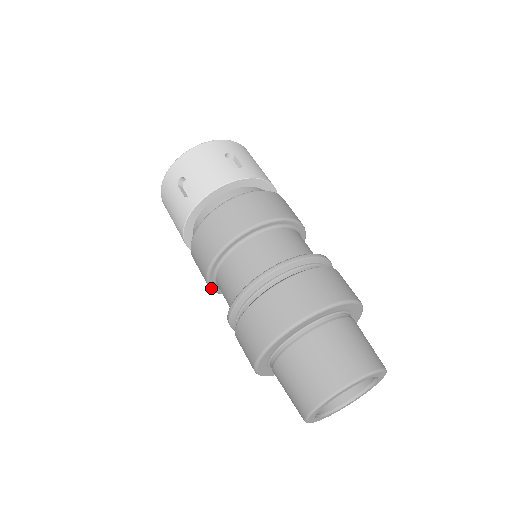
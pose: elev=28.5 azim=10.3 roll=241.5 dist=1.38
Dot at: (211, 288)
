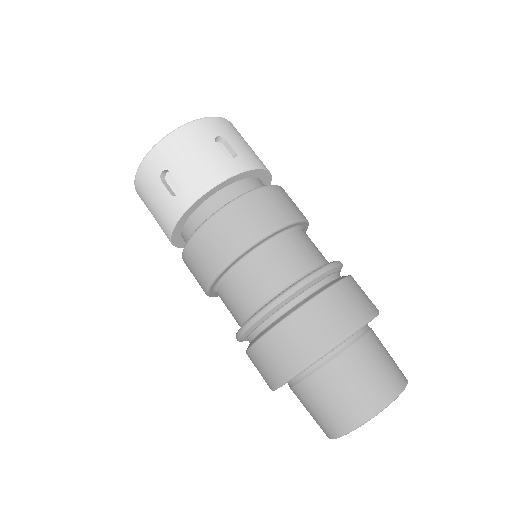
Dot at: occluded
